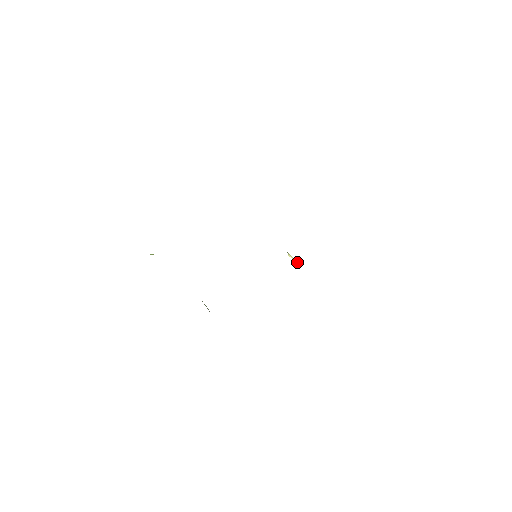
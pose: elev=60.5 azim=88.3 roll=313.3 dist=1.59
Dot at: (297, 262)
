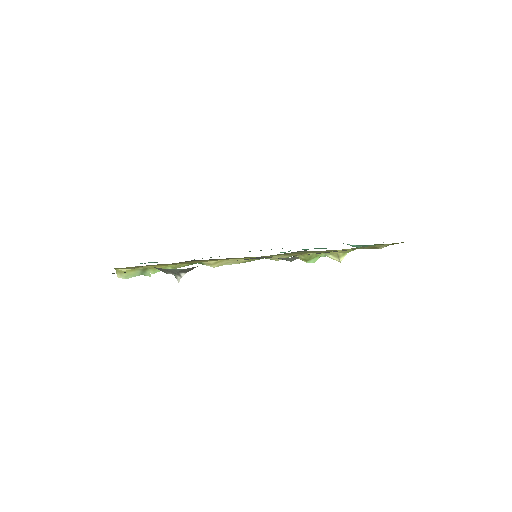
Dot at: (307, 253)
